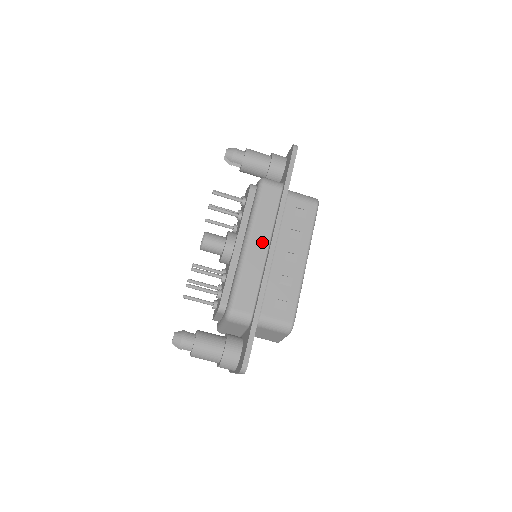
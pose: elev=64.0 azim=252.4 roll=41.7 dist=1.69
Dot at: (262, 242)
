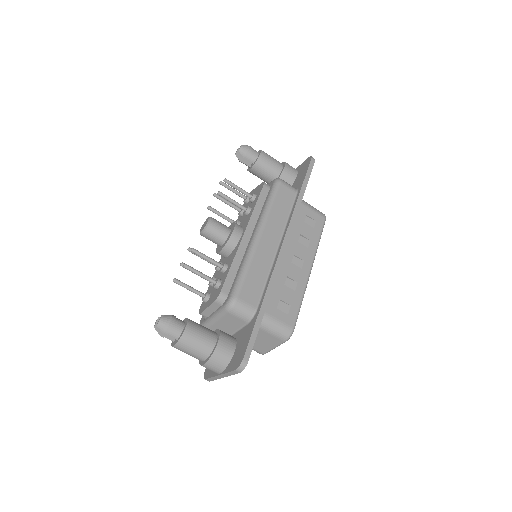
Dot at: (273, 238)
